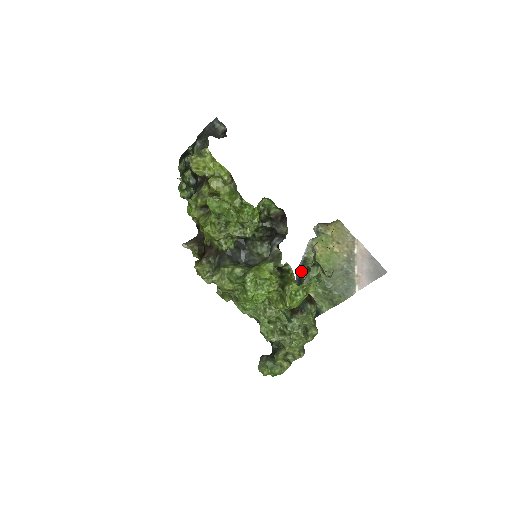
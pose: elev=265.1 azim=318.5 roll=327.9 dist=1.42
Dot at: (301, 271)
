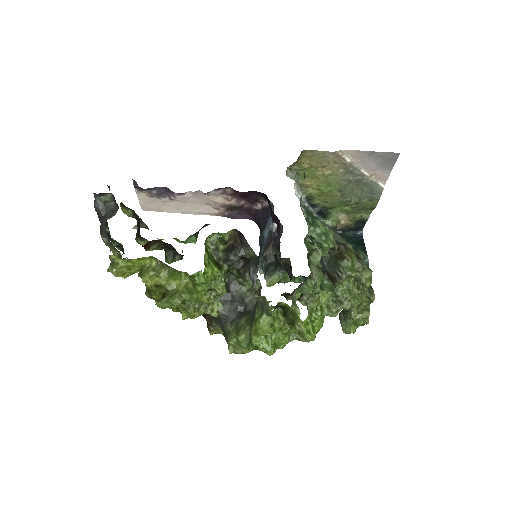
Dot at: (313, 207)
